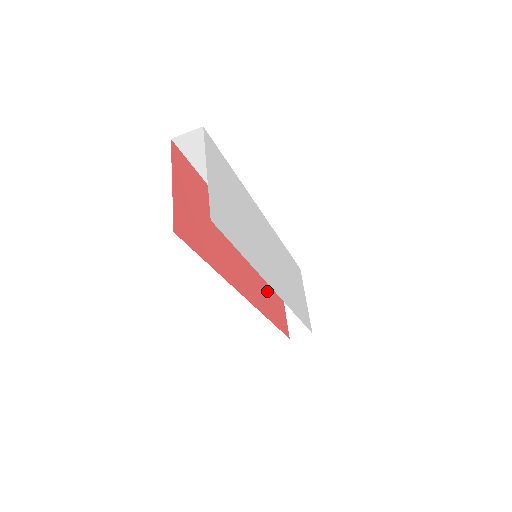
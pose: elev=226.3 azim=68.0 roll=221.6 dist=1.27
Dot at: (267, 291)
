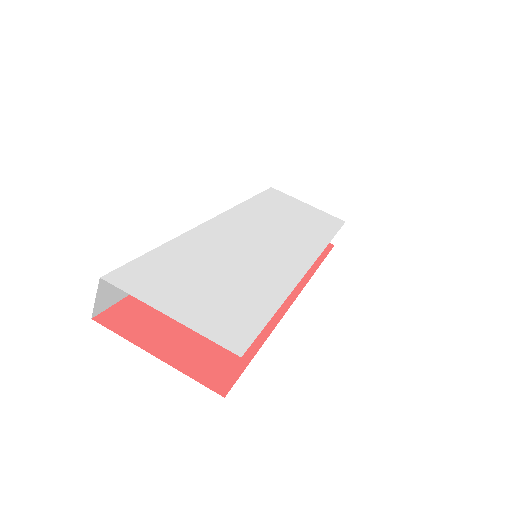
Dot at: occluded
